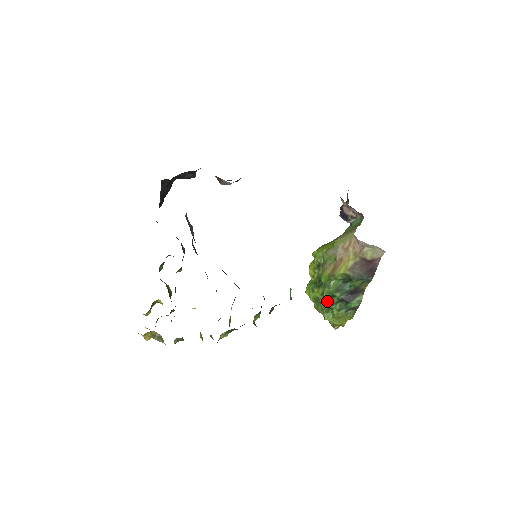
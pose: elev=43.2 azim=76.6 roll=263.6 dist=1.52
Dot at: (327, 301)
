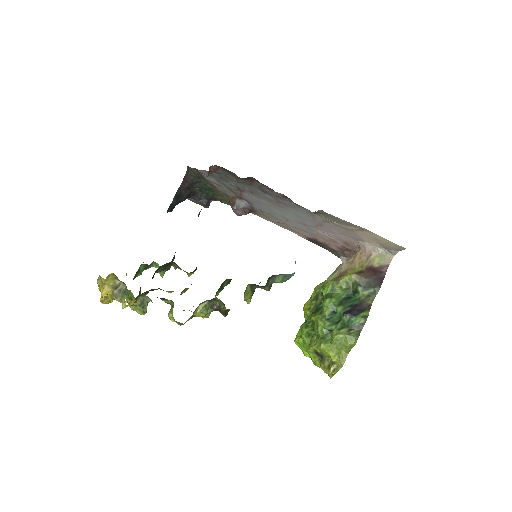
Dot at: (326, 320)
